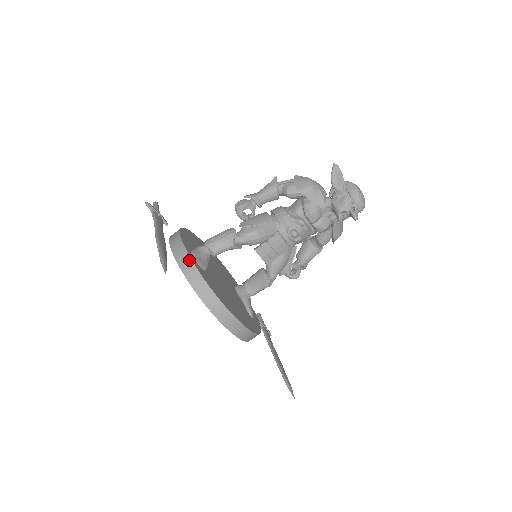
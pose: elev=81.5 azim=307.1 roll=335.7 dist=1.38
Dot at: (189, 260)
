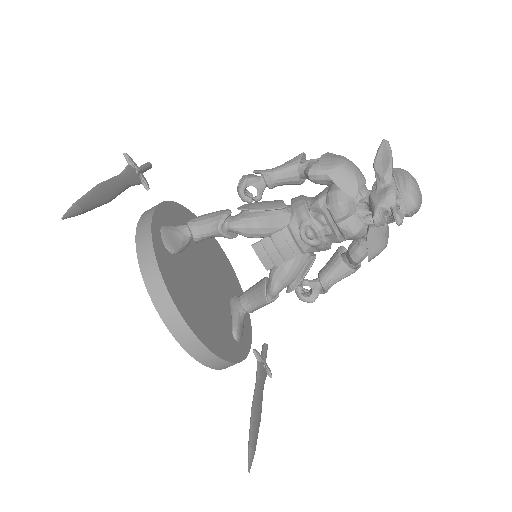
Dot at: (148, 232)
